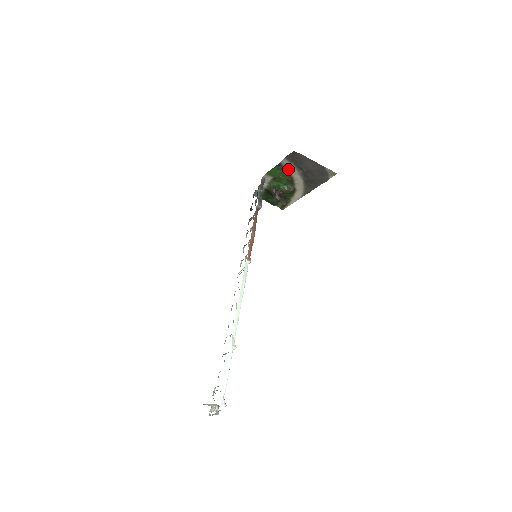
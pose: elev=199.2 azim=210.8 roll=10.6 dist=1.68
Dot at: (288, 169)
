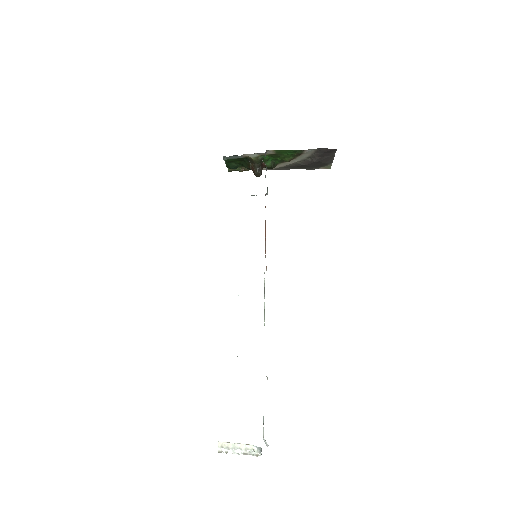
Dot at: (302, 154)
